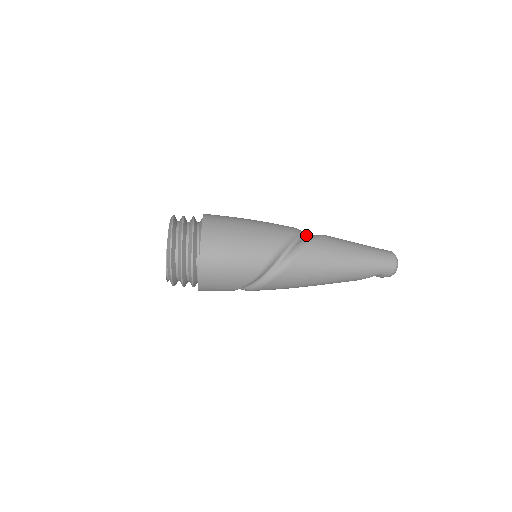
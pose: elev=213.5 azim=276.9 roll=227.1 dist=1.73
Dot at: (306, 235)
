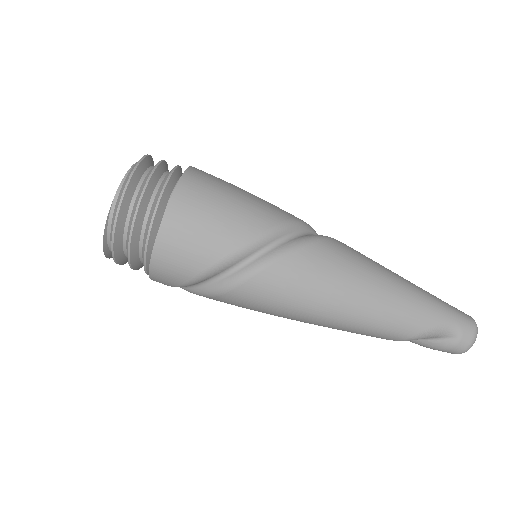
Dot at: occluded
